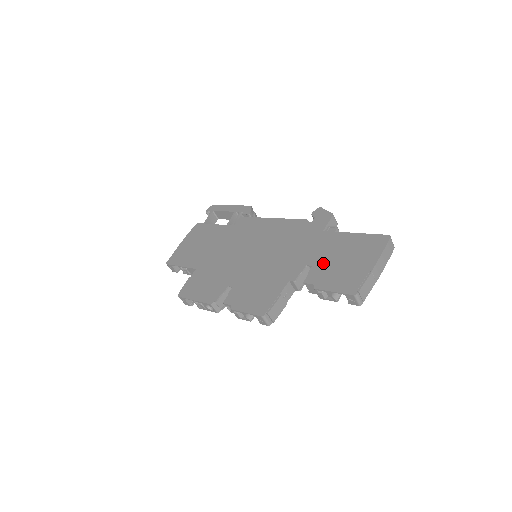
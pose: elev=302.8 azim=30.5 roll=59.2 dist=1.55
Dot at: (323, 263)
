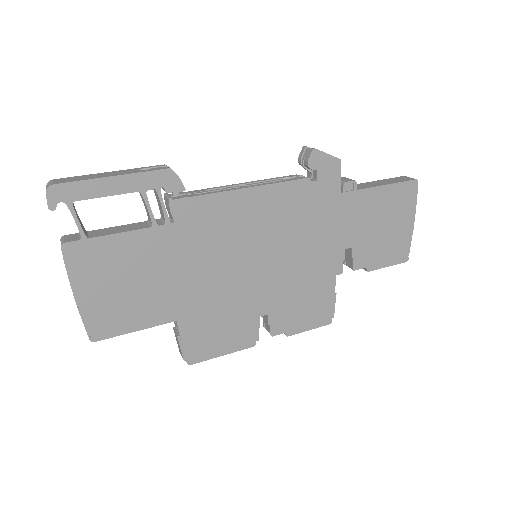
Dot at: (364, 240)
